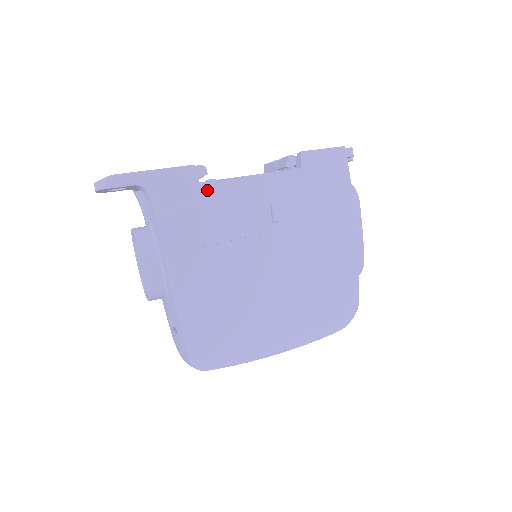
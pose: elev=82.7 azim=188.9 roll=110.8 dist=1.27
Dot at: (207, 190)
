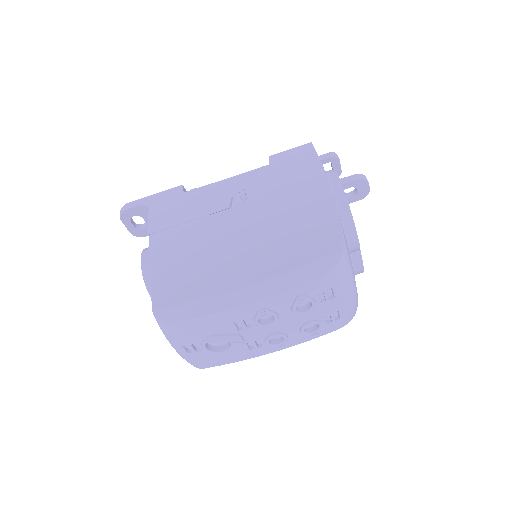
Dot at: (189, 195)
